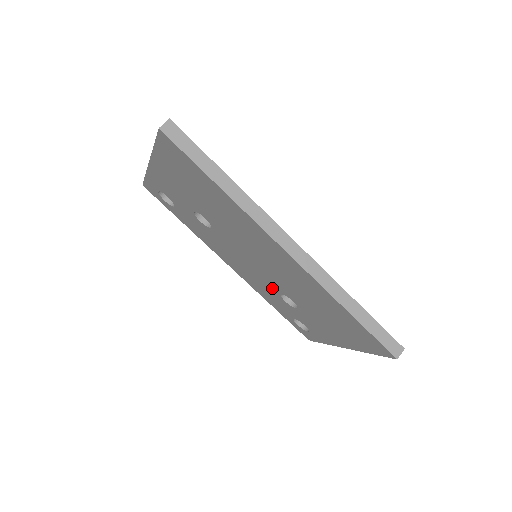
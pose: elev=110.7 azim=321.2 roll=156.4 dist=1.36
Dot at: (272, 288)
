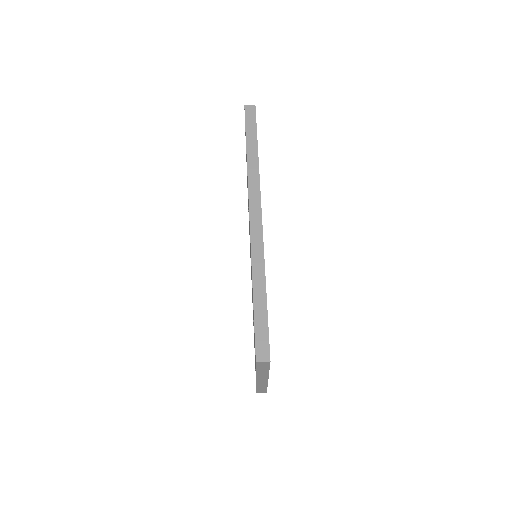
Dot at: occluded
